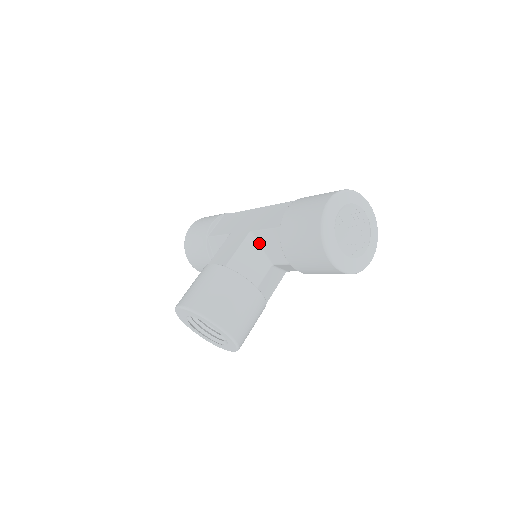
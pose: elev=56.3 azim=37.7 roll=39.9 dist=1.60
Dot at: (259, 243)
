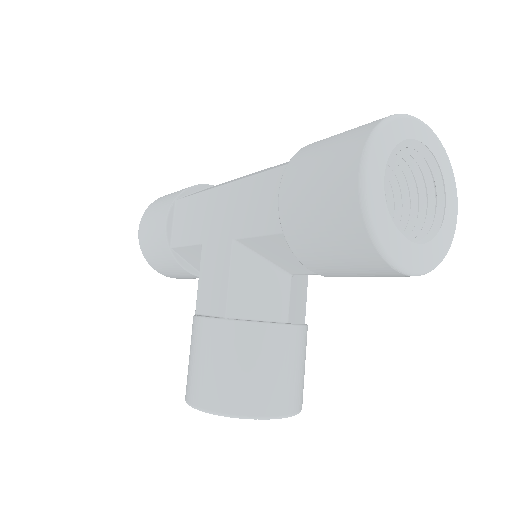
Dot at: (256, 253)
